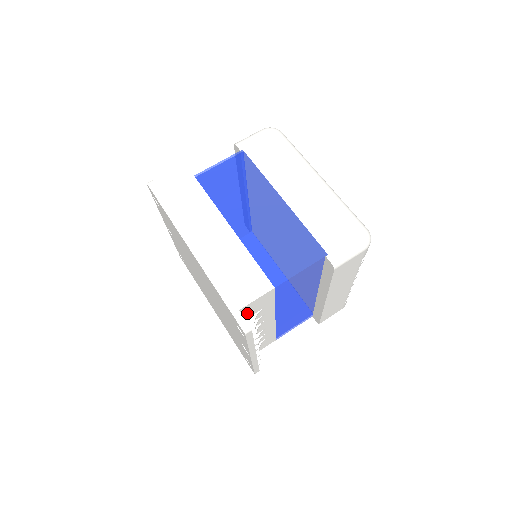
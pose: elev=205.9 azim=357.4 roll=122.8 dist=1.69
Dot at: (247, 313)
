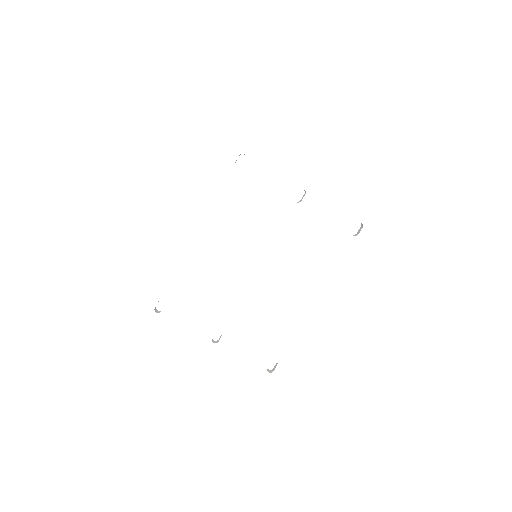
Dot at: occluded
